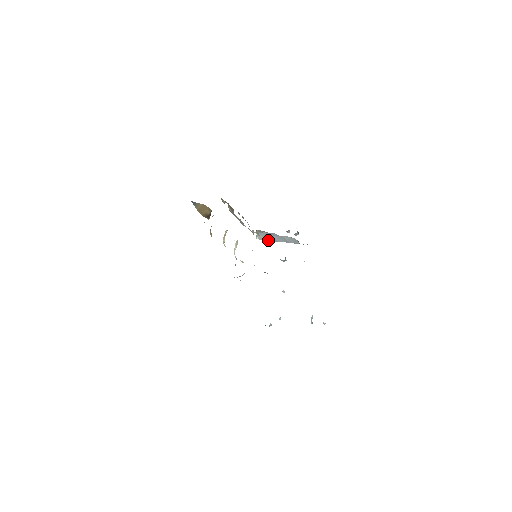
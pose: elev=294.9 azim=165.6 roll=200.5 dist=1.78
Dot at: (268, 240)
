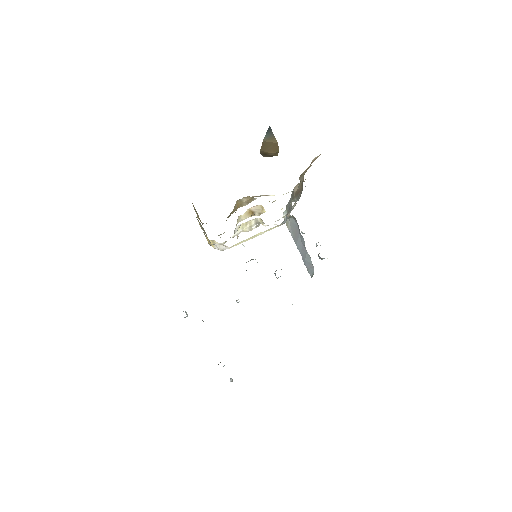
Dot at: (291, 231)
